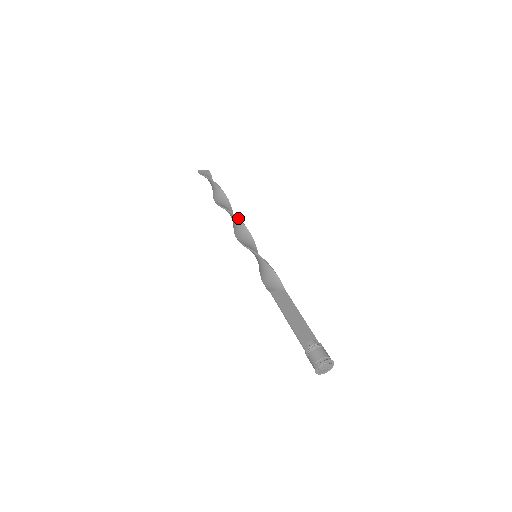
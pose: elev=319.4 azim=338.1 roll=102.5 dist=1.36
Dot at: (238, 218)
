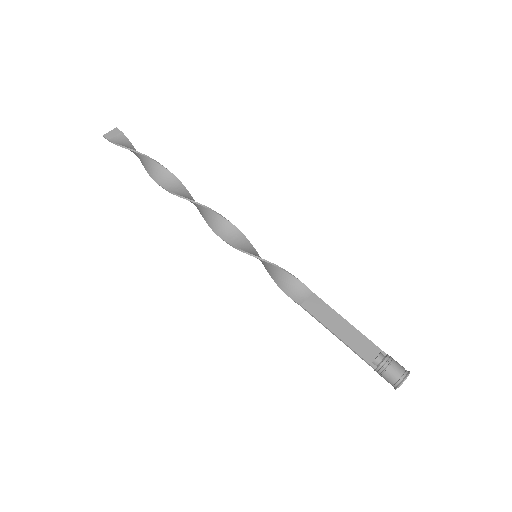
Dot at: (206, 207)
